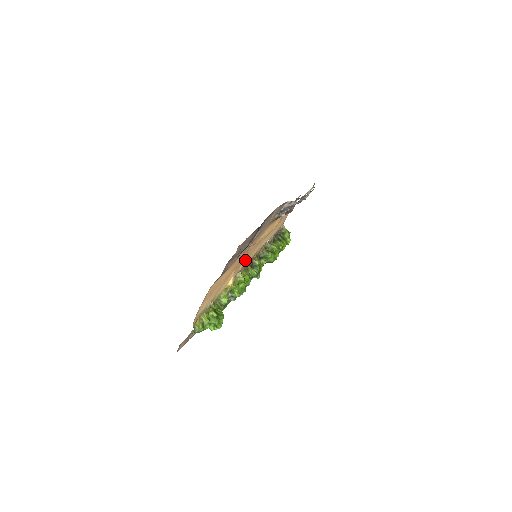
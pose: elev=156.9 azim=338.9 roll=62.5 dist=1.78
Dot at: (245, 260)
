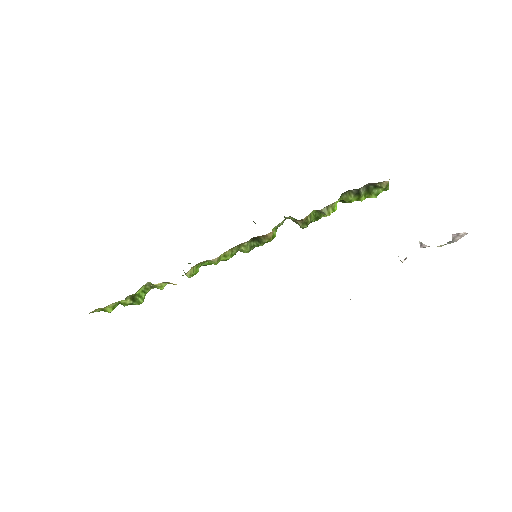
Dot at: occluded
